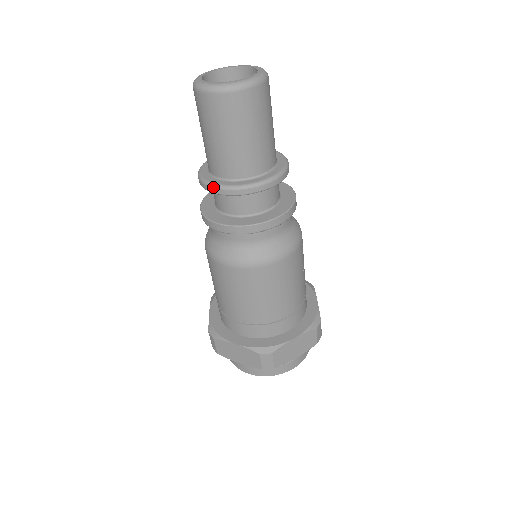
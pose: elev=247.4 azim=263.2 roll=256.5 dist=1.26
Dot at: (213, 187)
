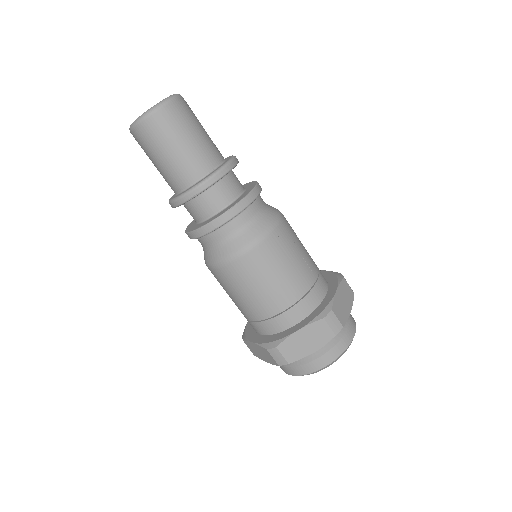
Dot at: (169, 203)
